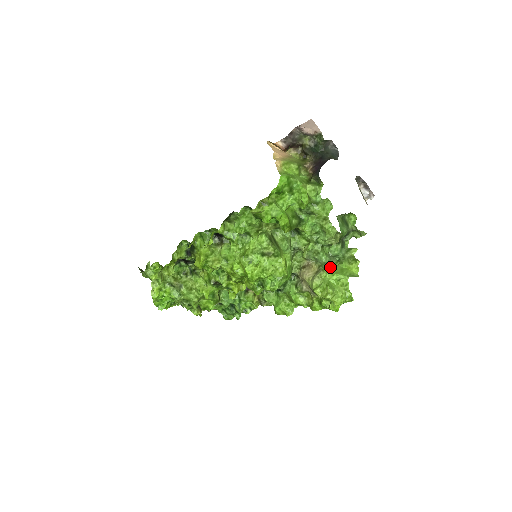
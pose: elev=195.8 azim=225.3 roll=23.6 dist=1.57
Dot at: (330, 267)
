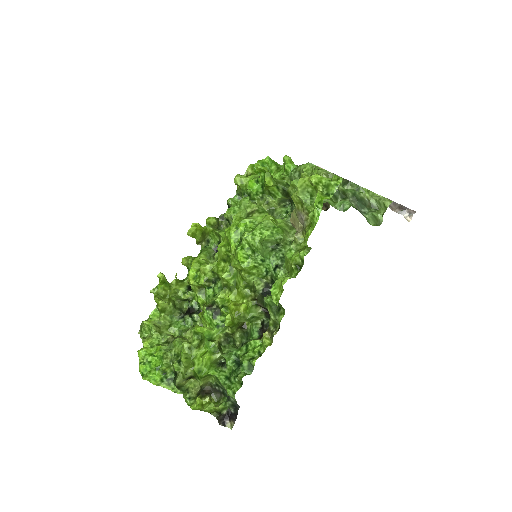
Dot at: (326, 200)
